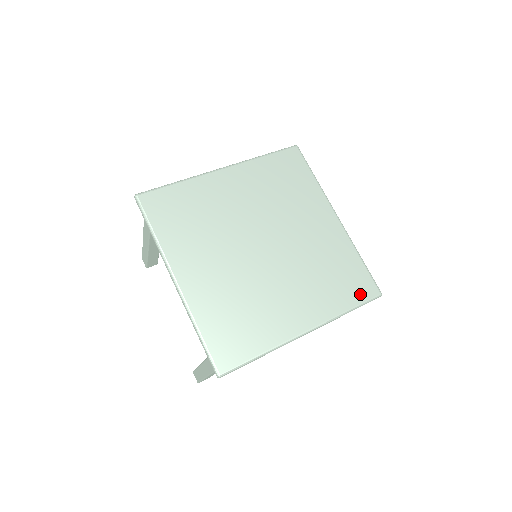
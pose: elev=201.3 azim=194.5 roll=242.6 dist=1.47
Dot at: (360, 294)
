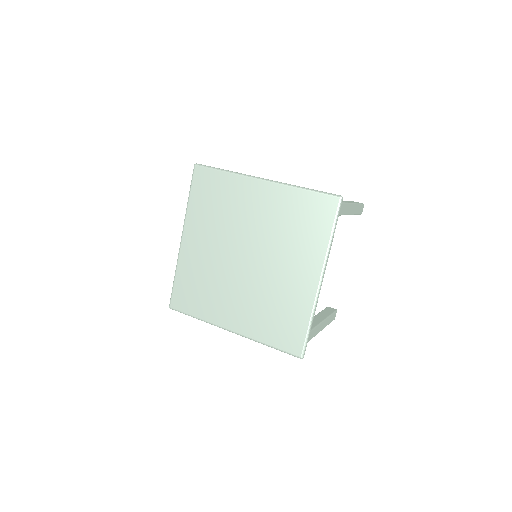
Dot at: (285, 344)
